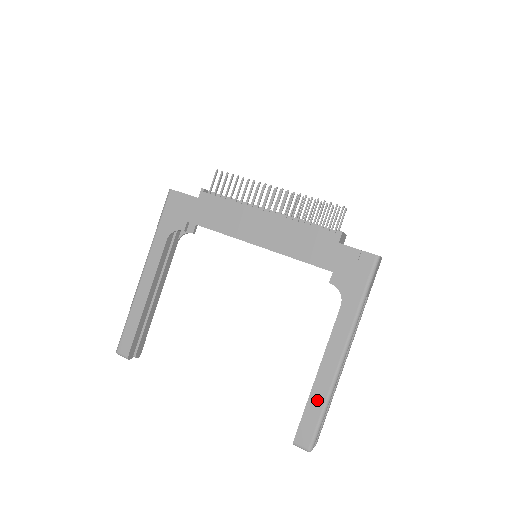
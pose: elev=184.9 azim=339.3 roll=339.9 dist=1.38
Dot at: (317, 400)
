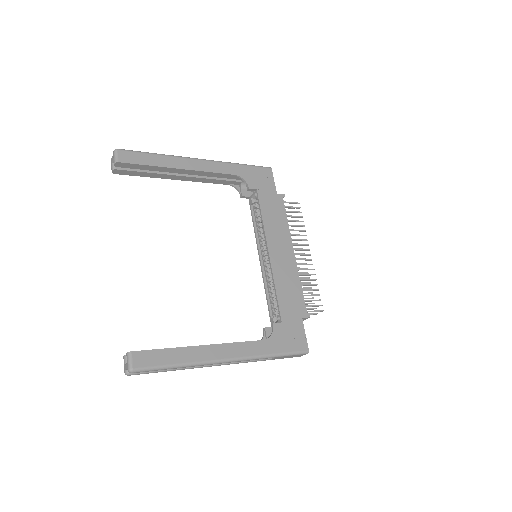
Dot at: (181, 356)
